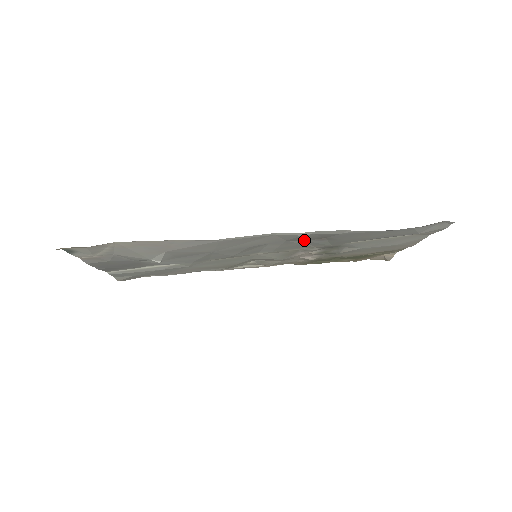
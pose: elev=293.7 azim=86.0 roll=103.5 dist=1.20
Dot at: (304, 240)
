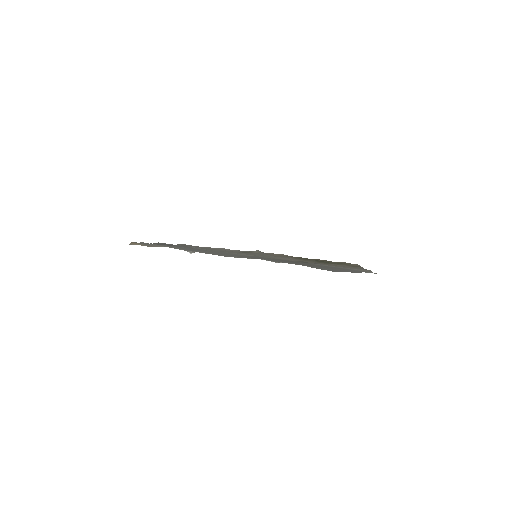
Dot at: (284, 260)
